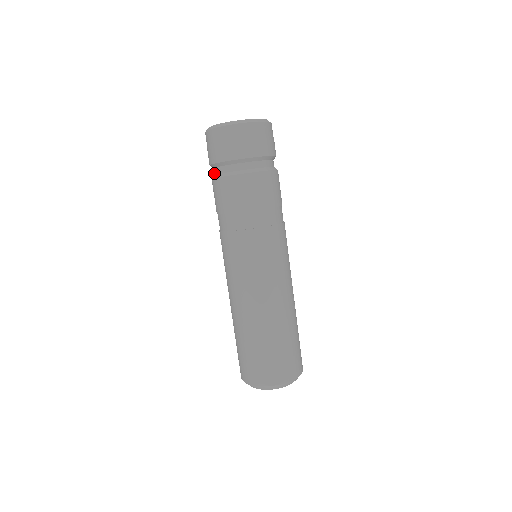
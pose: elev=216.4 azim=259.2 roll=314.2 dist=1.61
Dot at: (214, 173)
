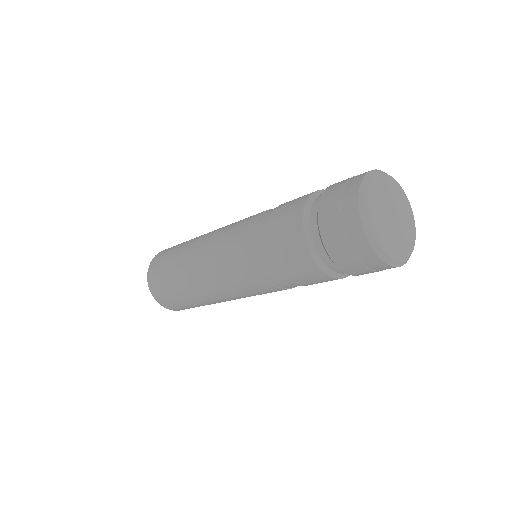
Dot at: (320, 253)
